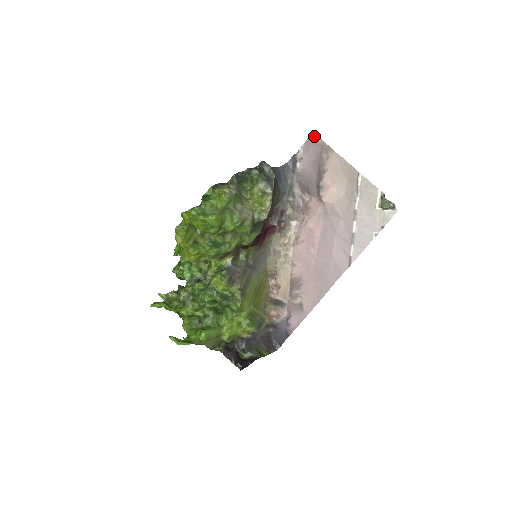
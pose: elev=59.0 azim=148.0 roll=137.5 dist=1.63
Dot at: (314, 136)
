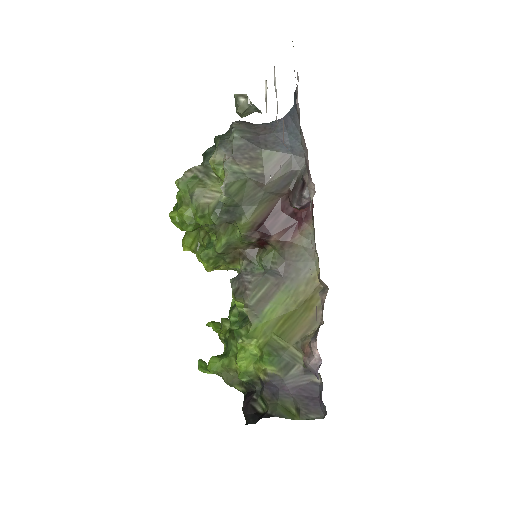
Dot at: occluded
